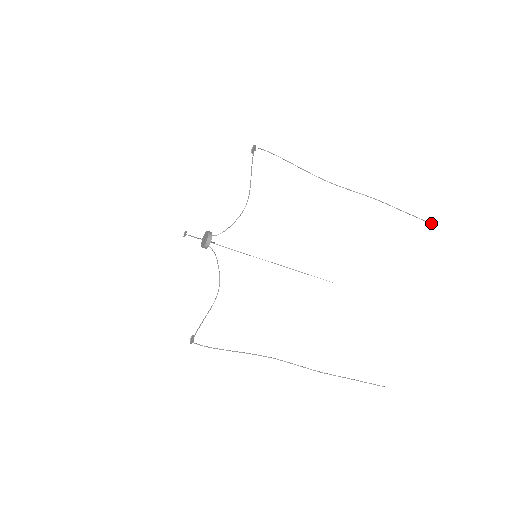
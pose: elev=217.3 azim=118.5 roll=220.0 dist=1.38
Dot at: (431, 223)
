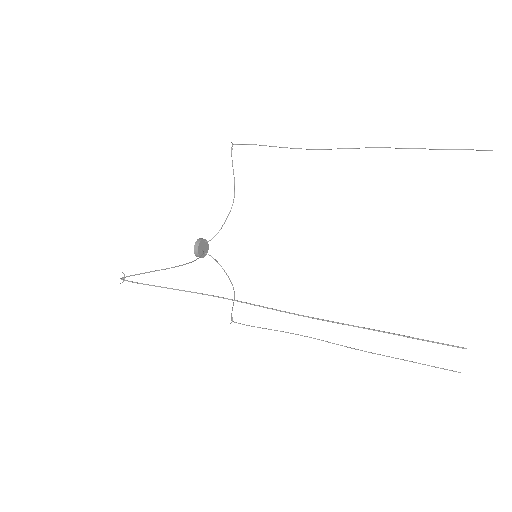
Dot at: (447, 345)
